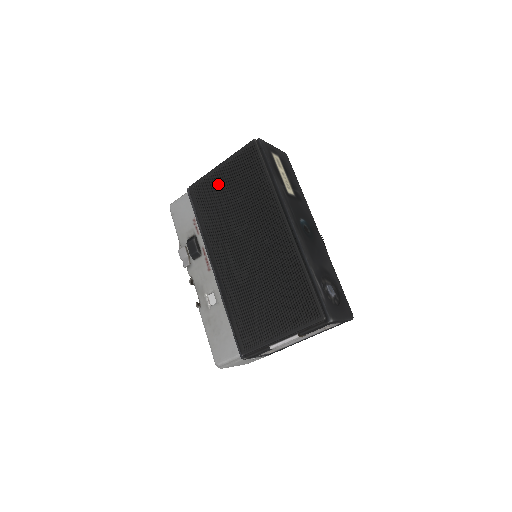
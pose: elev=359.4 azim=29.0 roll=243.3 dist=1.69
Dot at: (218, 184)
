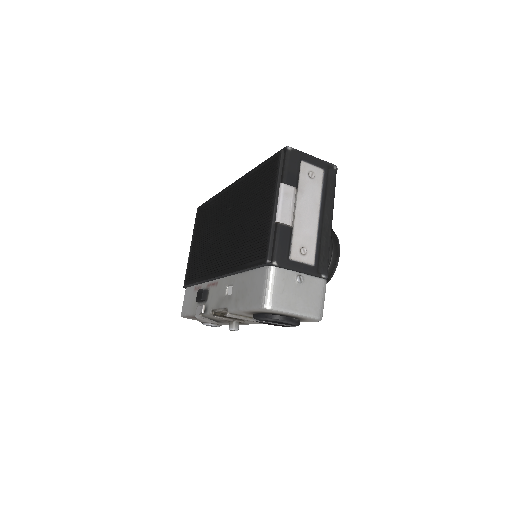
Dot at: (195, 252)
